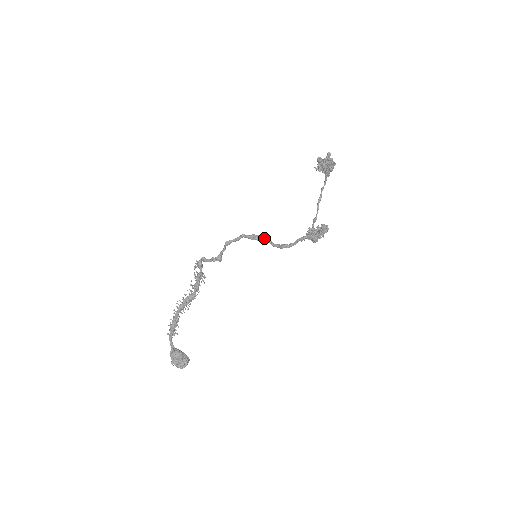
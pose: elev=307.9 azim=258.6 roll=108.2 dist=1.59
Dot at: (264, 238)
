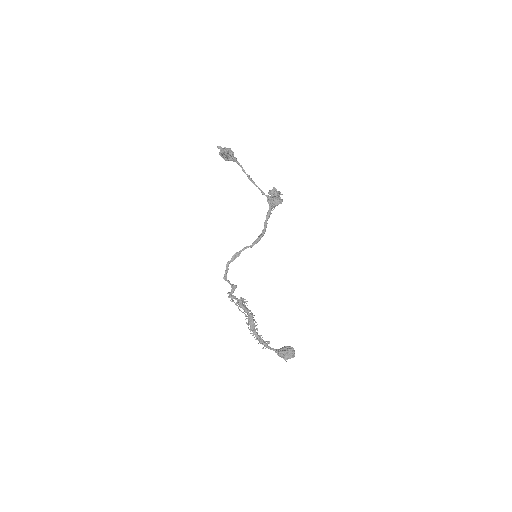
Dot at: (241, 250)
